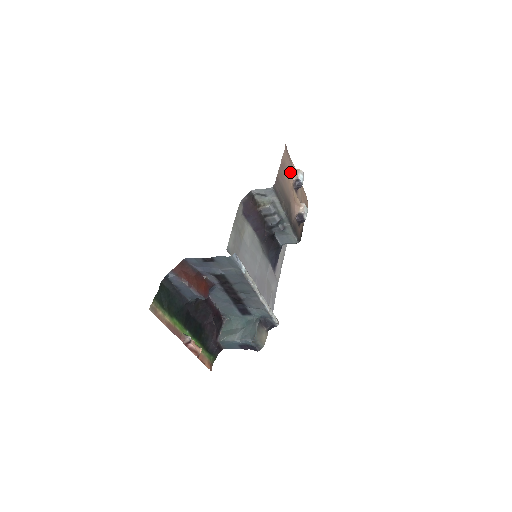
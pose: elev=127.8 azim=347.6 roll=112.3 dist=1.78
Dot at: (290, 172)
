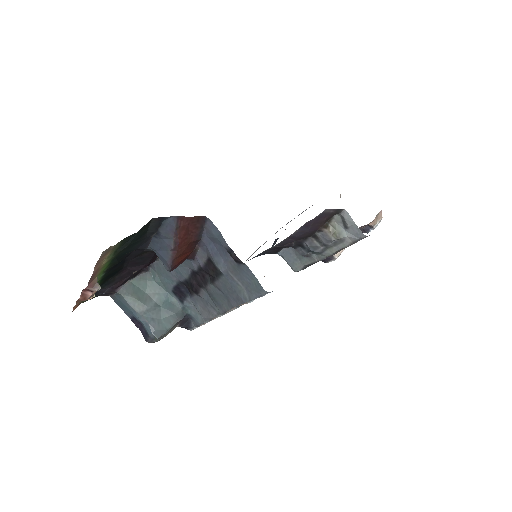
Dot at: occluded
